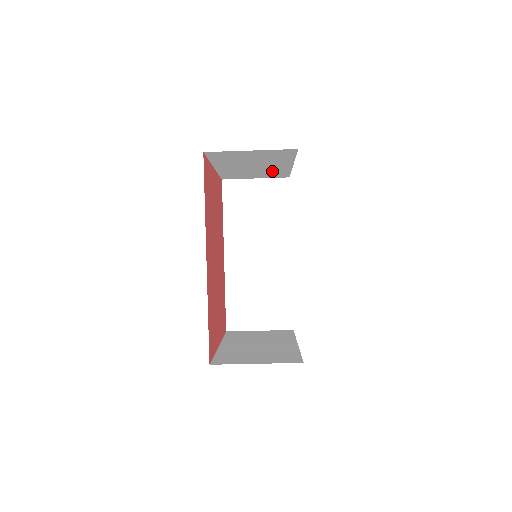
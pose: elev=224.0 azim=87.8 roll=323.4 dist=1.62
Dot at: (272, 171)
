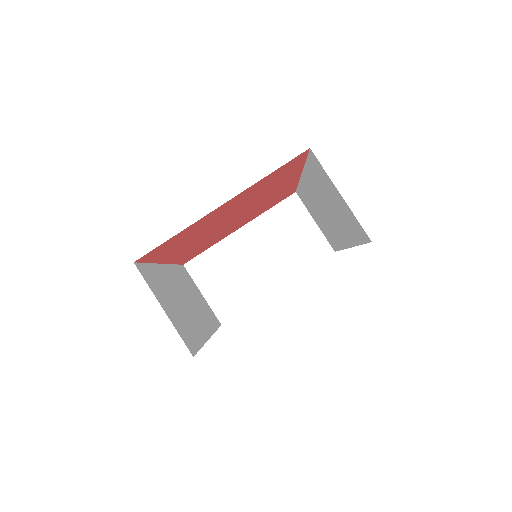
Dot at: (245, 288)
